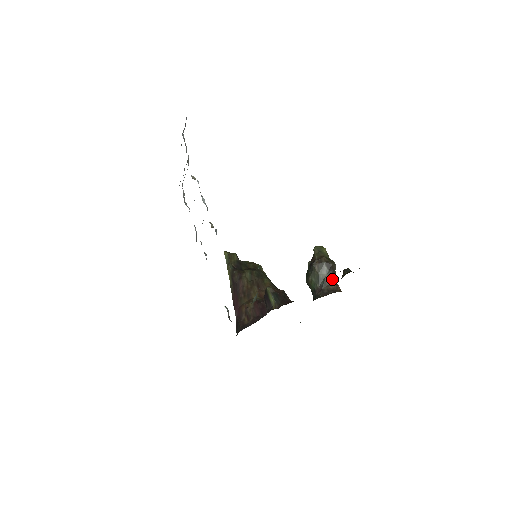
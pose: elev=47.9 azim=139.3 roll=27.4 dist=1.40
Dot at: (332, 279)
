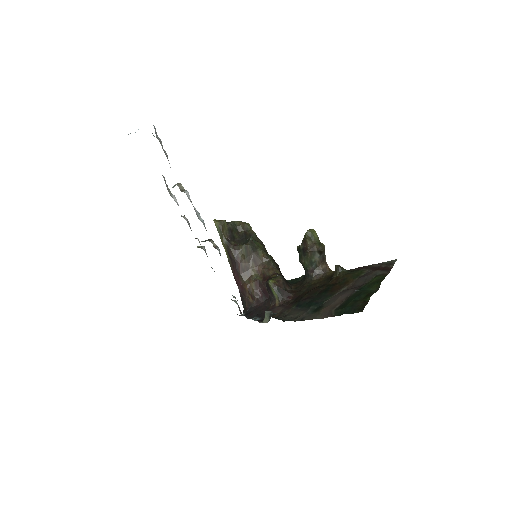
Dot at: (322, 261)
